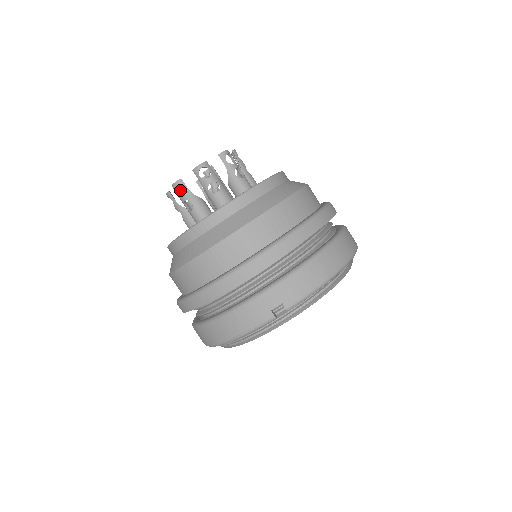
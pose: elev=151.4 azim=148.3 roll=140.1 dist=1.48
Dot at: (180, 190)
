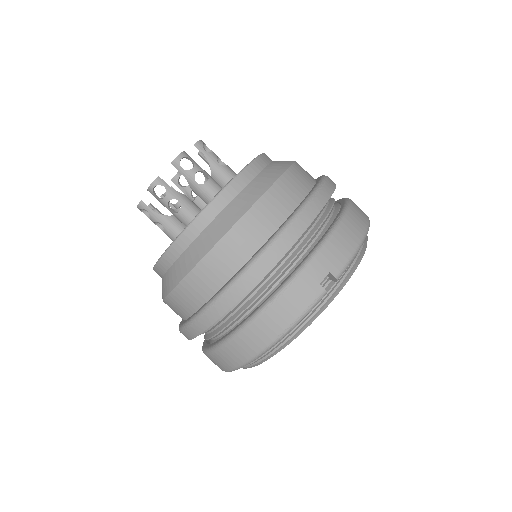
Dot at: occluded
